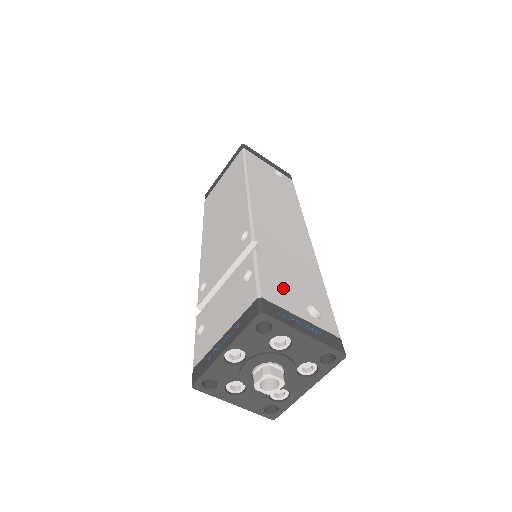
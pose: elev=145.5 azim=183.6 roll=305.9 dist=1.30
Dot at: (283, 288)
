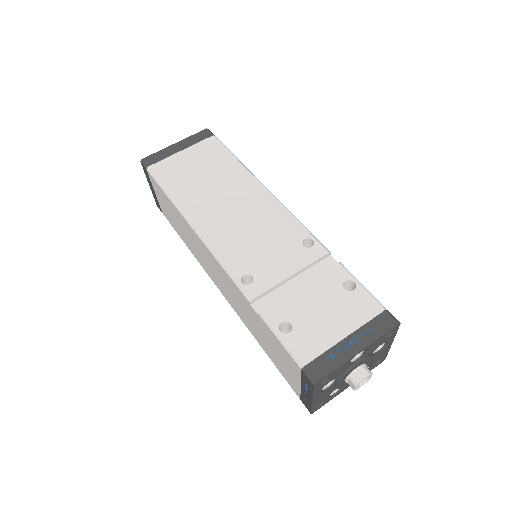
Dot at: occluded
